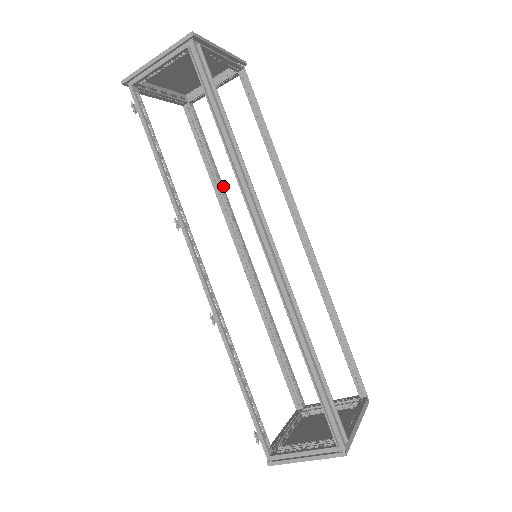
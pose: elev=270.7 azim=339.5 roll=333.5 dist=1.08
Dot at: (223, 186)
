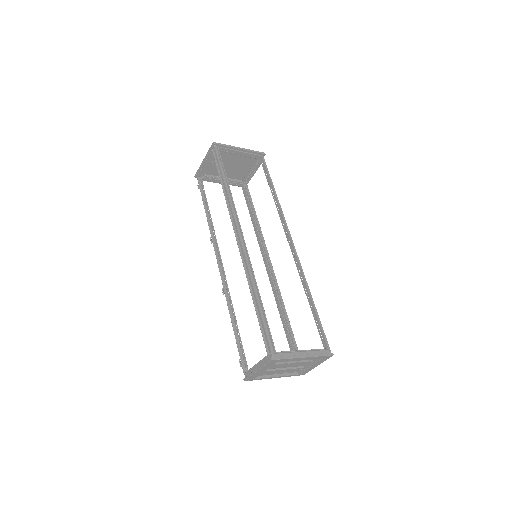
Dot at: (260, 227)
